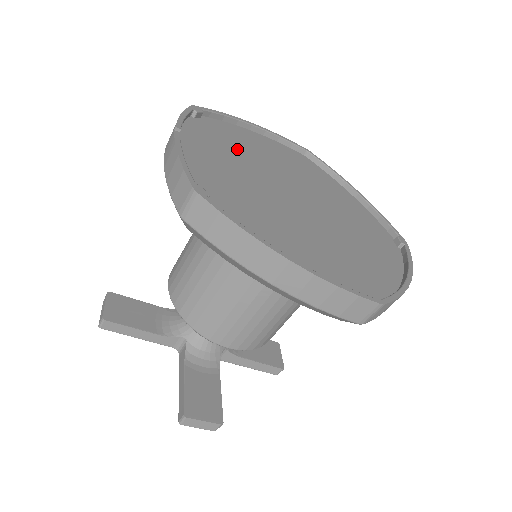
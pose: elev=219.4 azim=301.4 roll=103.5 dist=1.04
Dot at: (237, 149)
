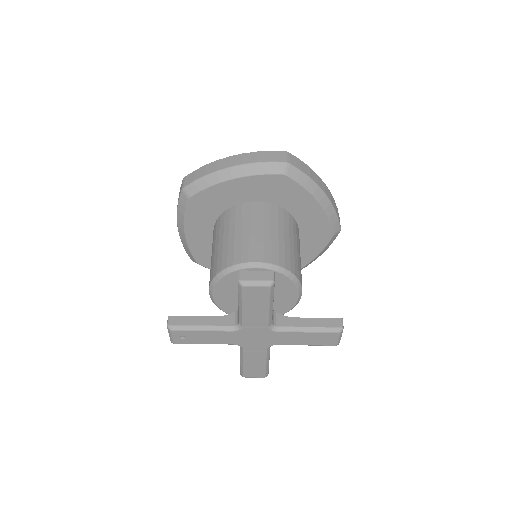
Dot at: occluded
